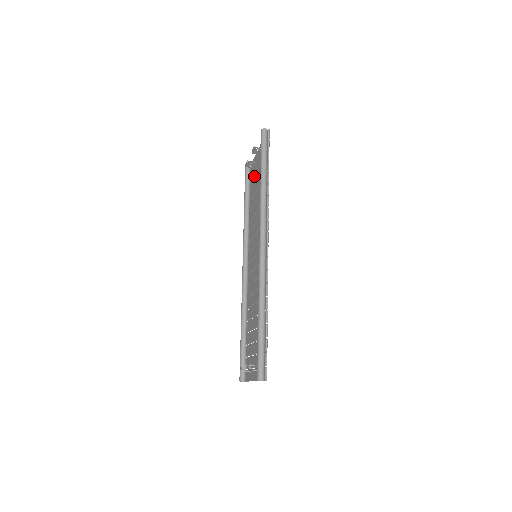
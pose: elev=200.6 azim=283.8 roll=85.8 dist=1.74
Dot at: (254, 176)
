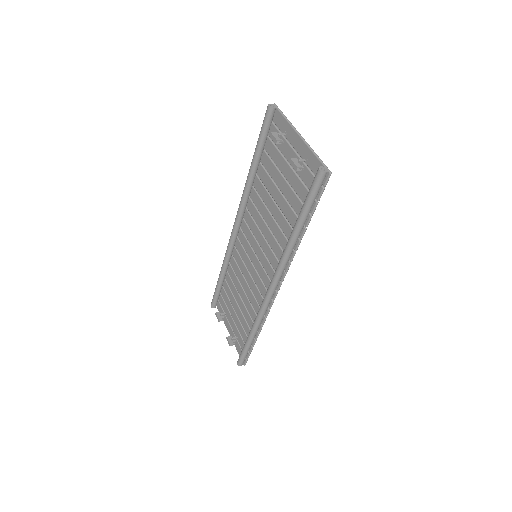
Dot at: (279, 154)
